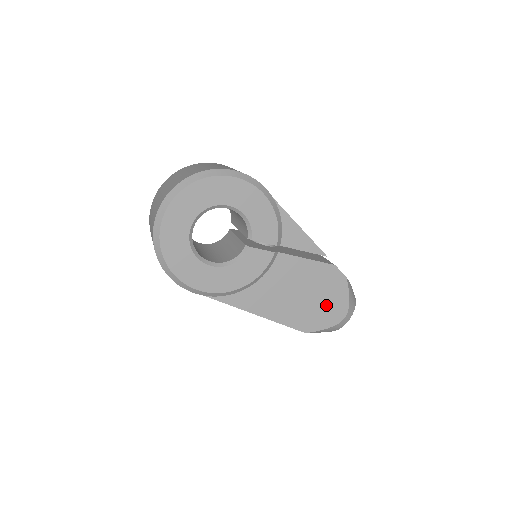
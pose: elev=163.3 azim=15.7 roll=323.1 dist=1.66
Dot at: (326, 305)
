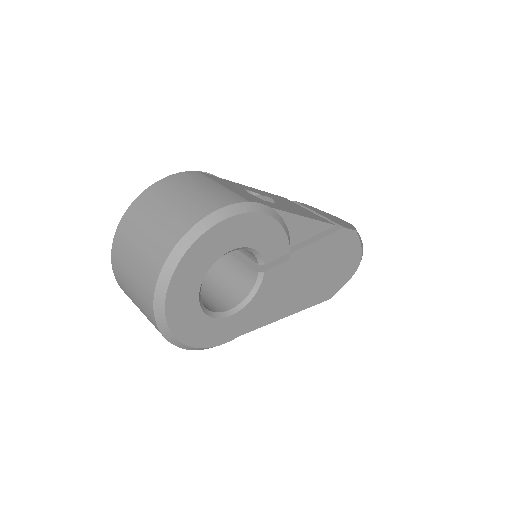
Dot at: (343, 265)
